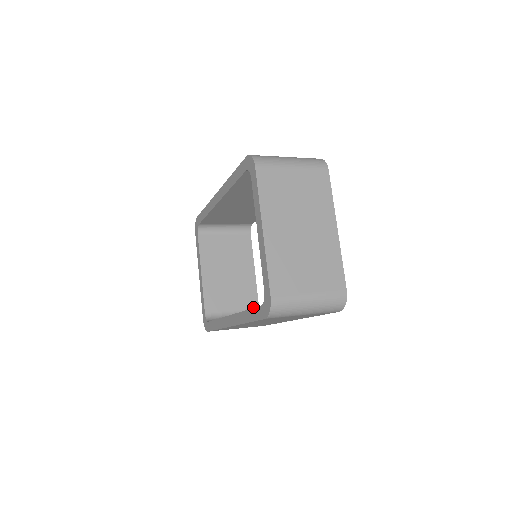
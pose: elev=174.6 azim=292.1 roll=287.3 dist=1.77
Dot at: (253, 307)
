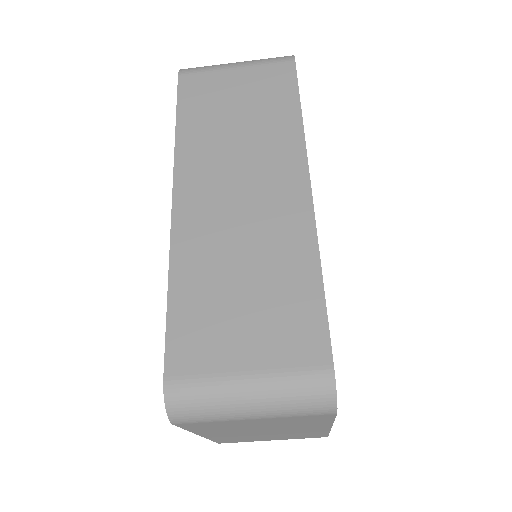
Dot at: occluded
